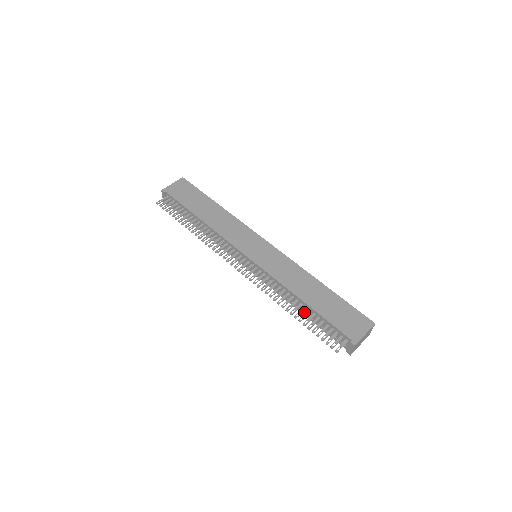
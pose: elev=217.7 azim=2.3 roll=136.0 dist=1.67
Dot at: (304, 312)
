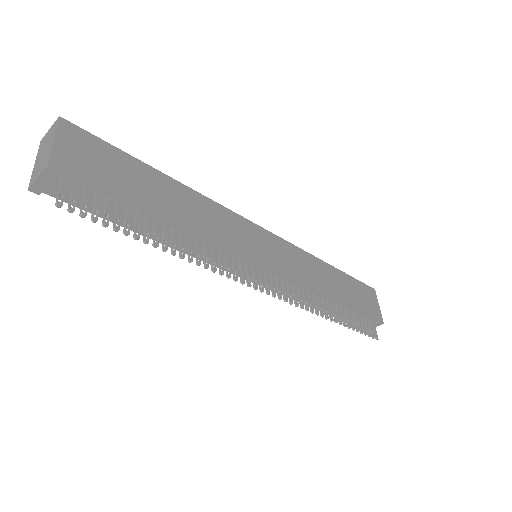
Dot at: (323, 309)
